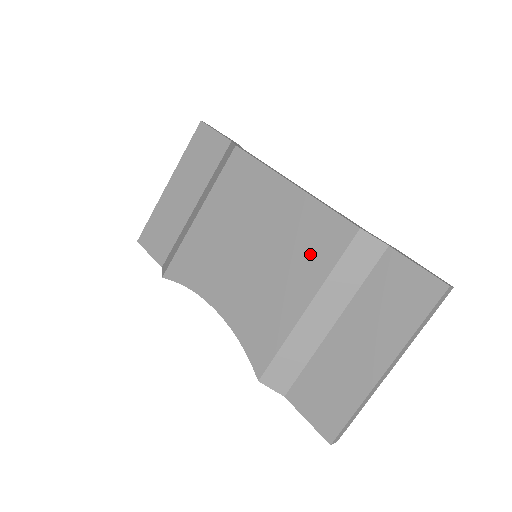
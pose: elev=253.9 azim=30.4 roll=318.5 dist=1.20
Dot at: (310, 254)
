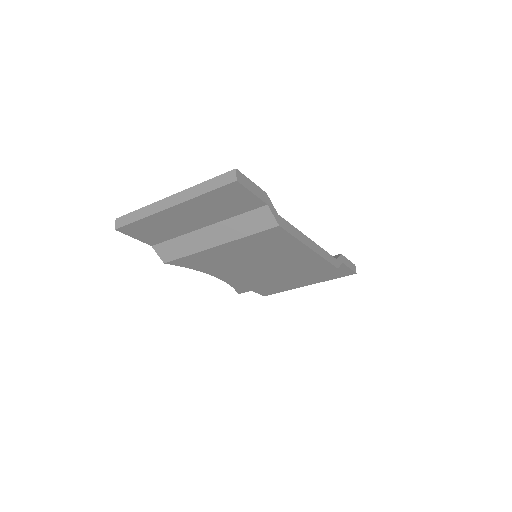
Dot at: (302, 271)
